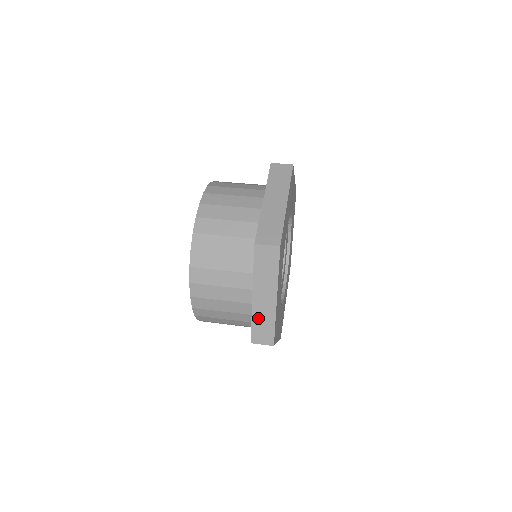
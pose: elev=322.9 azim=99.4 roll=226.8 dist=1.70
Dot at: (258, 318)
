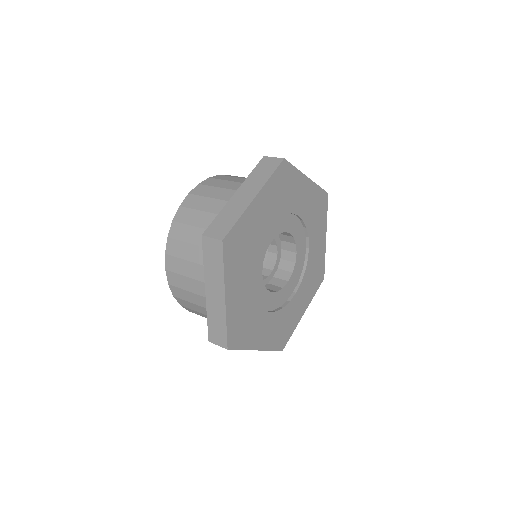
Dot at: (212, 316)
